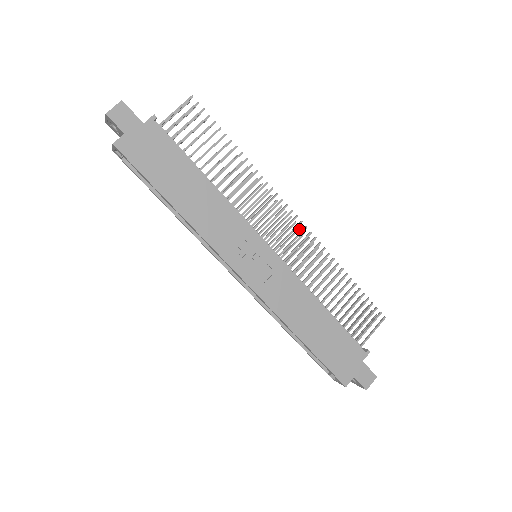
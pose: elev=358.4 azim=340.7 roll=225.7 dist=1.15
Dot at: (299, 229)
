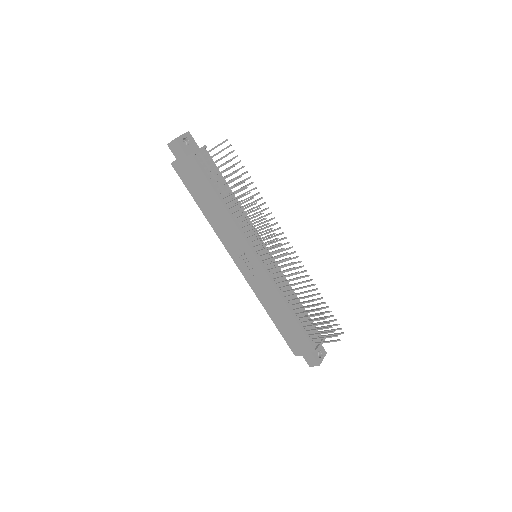
Dot at: occluded
